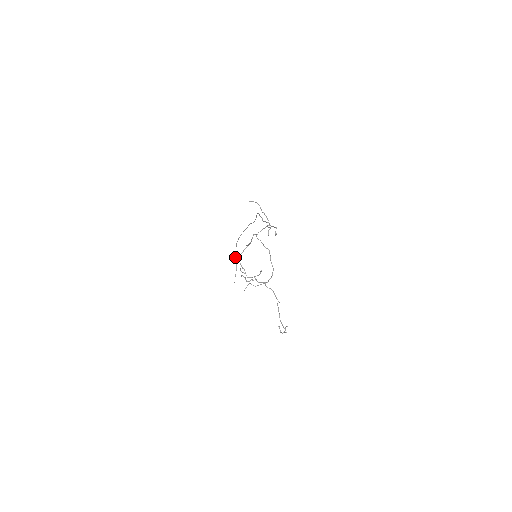
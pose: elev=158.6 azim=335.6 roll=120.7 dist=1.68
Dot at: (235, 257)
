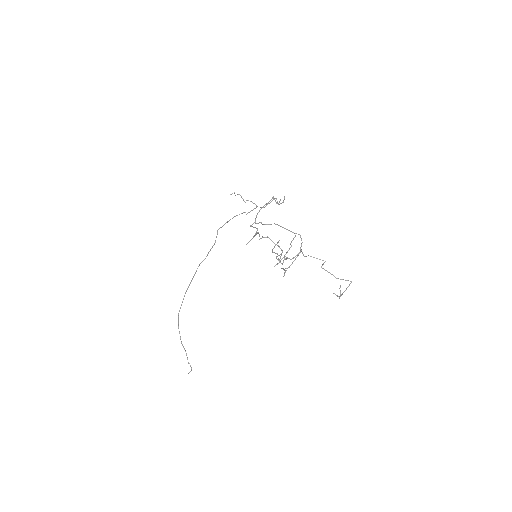
Dot at: (263, 237)
